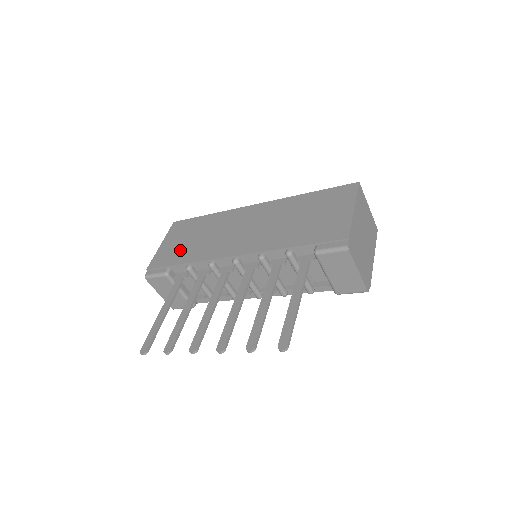
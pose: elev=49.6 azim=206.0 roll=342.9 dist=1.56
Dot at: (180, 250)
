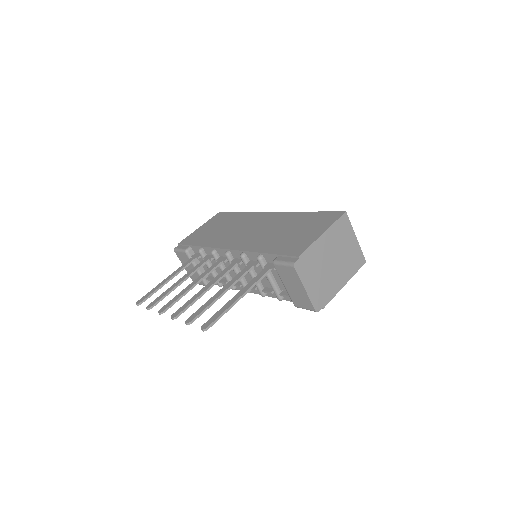
Dot at: (204, 235)
